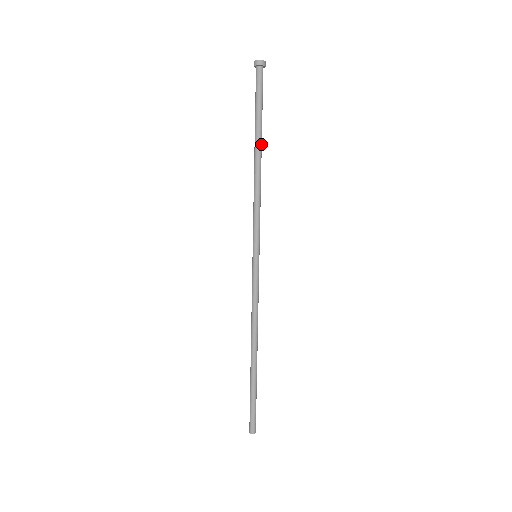
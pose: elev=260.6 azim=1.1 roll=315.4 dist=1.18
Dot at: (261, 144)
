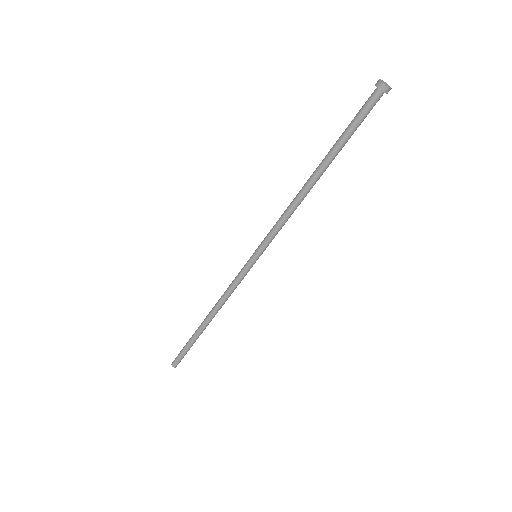
Dot at: (326, 168)
